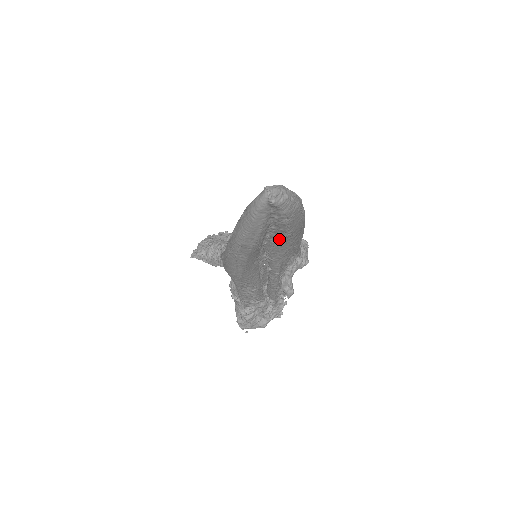
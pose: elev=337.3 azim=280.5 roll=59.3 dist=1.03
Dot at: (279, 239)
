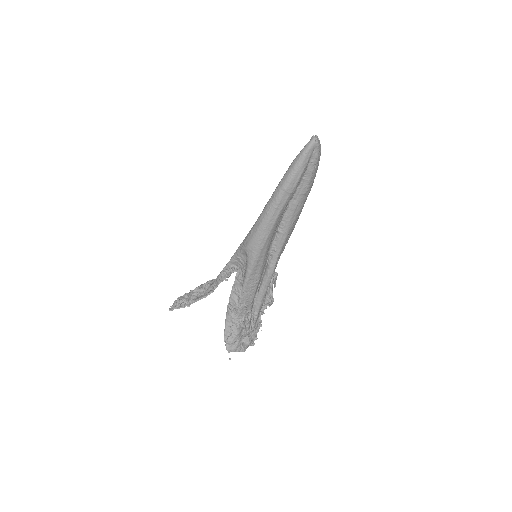
Dot at: (300, 197)
